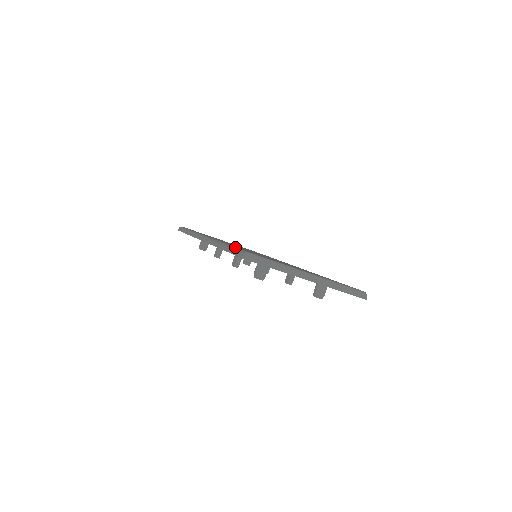
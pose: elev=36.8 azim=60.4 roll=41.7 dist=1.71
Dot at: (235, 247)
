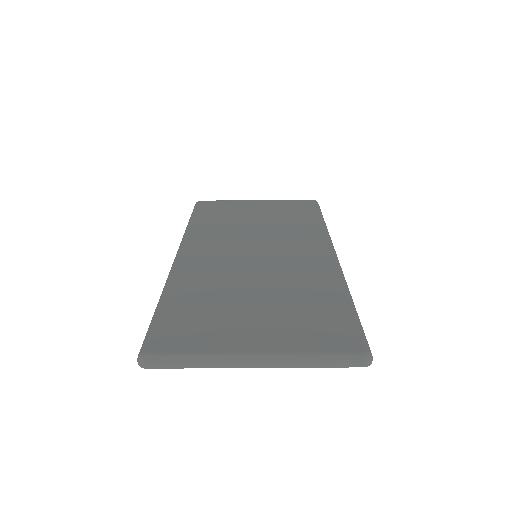
Dot at: (153, 321)
